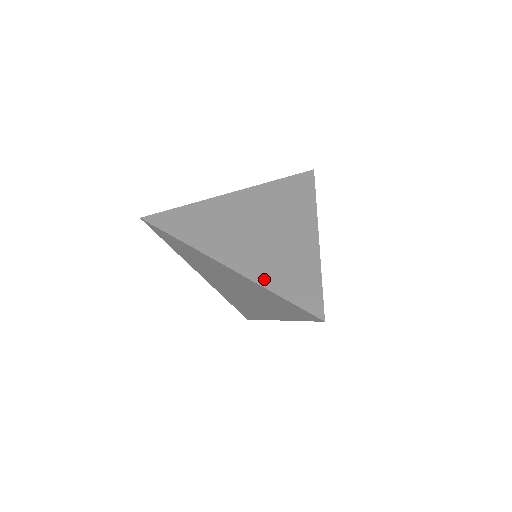
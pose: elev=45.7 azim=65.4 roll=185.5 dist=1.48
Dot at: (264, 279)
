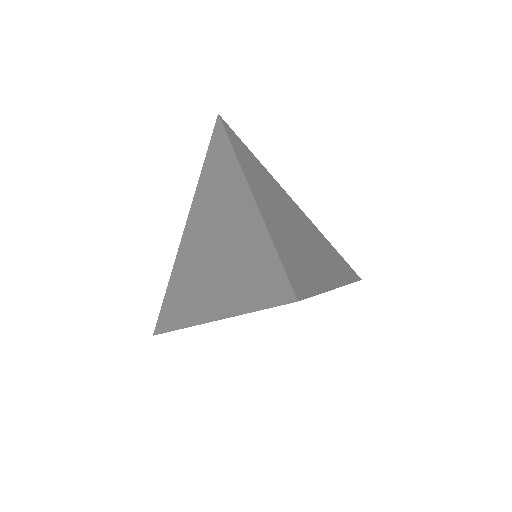
Dot at: (272, 227)
